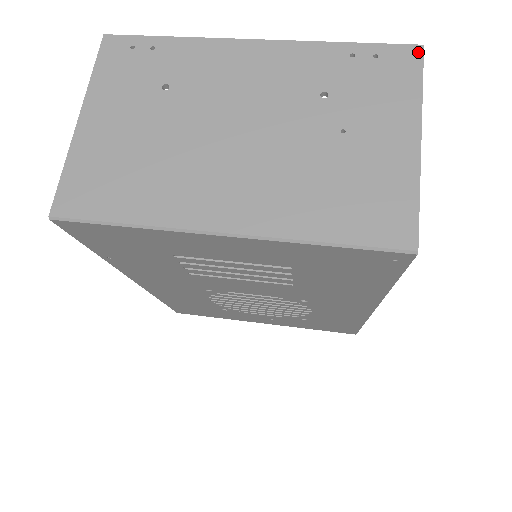
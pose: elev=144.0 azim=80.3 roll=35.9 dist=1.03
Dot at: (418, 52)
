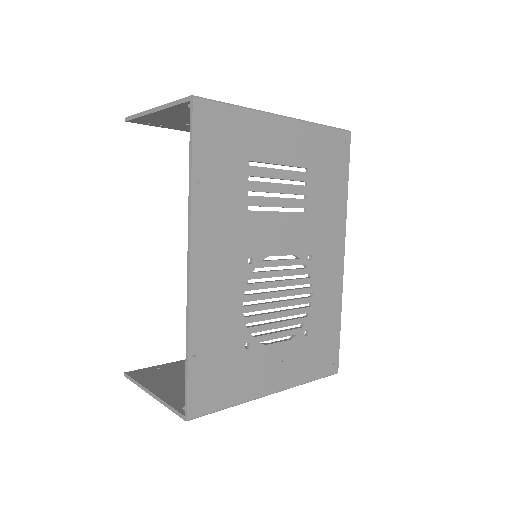
Dot at: occluded
